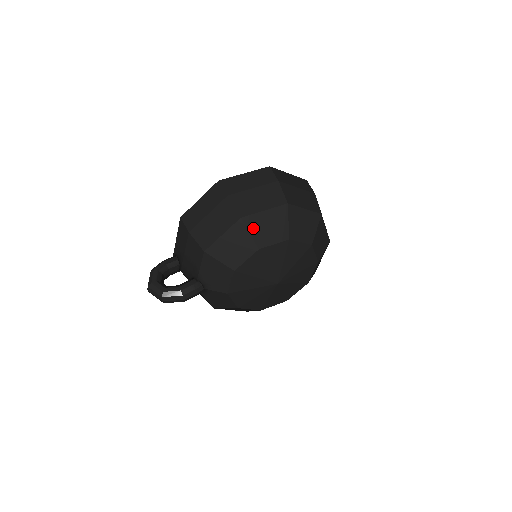
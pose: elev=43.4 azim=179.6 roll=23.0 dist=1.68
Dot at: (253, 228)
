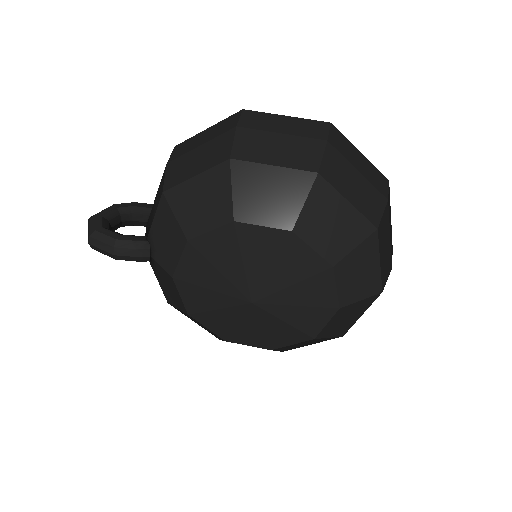
Dot at: (241, 184)
